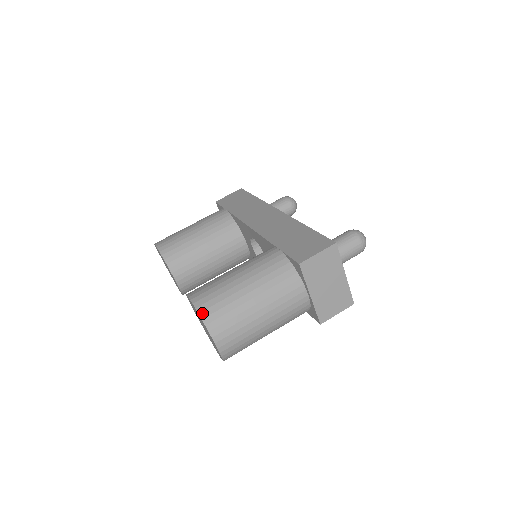
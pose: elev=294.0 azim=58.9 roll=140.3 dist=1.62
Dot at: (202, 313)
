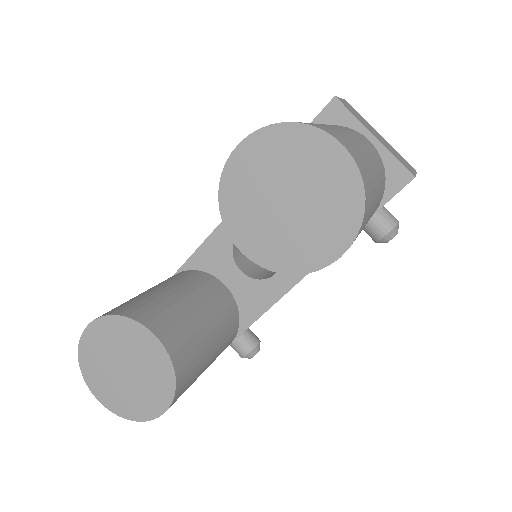
Dot at: (276, 123)
